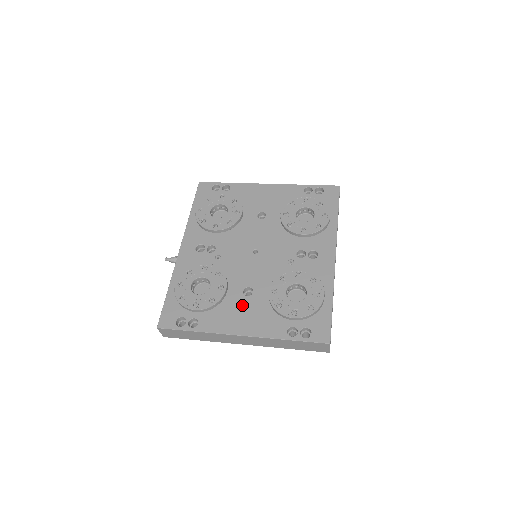
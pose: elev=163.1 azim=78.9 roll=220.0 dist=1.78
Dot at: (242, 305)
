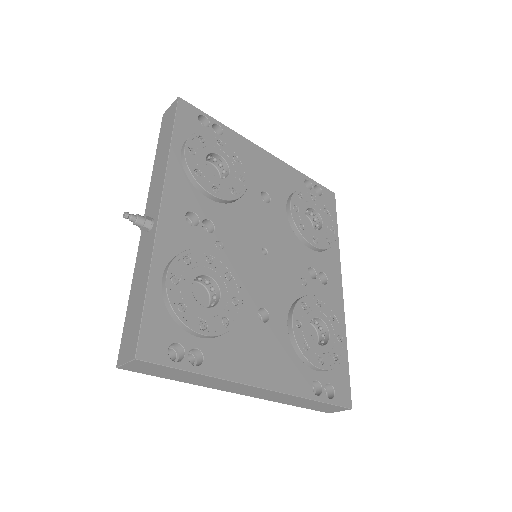
Dot at: (259, 336)
